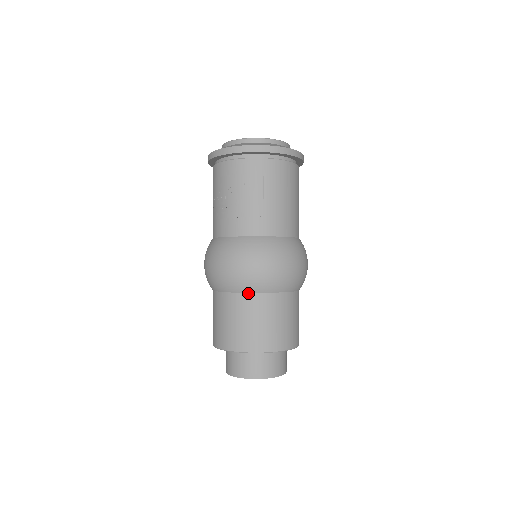
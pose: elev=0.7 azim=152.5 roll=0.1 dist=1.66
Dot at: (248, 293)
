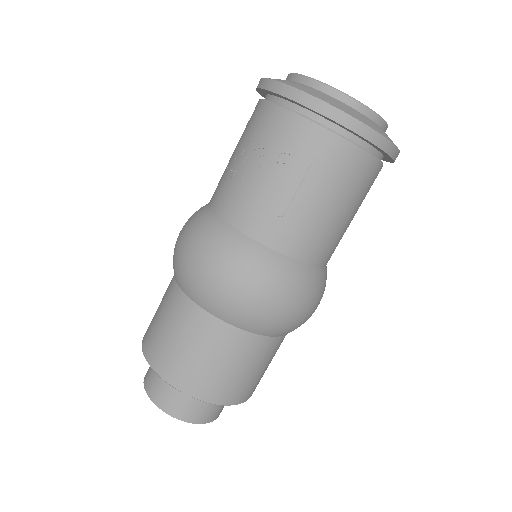
Dot at: (206, 311)
